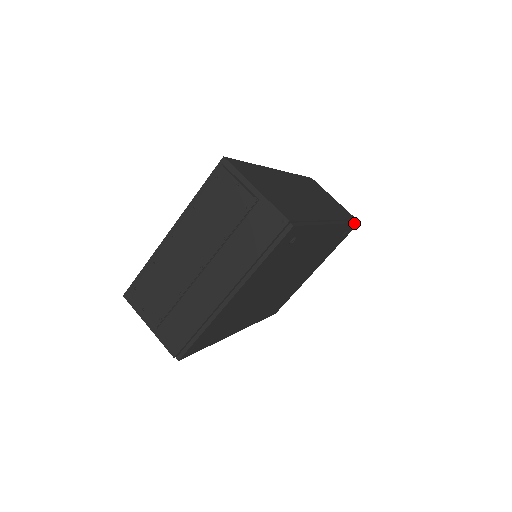
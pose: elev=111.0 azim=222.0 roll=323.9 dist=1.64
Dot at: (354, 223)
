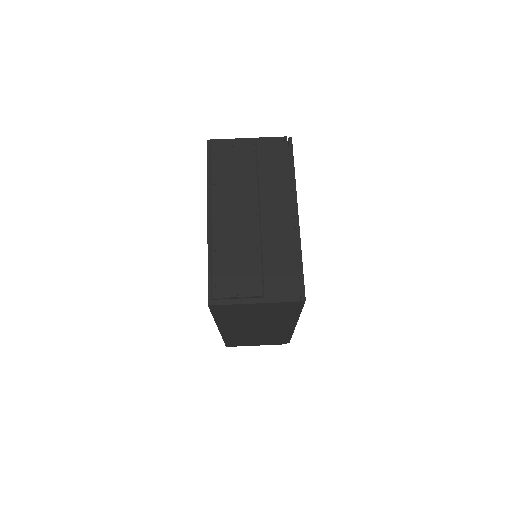
Dot at: occluded
